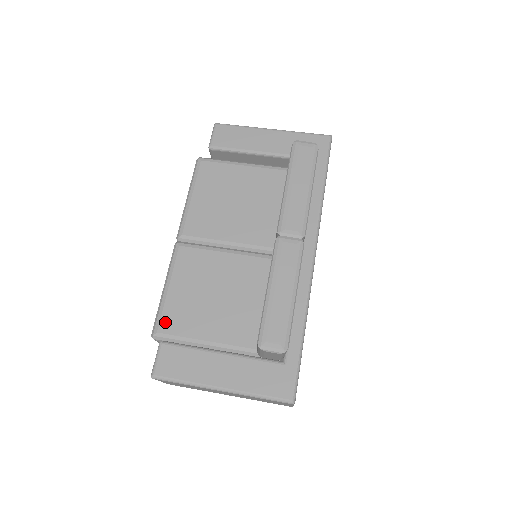
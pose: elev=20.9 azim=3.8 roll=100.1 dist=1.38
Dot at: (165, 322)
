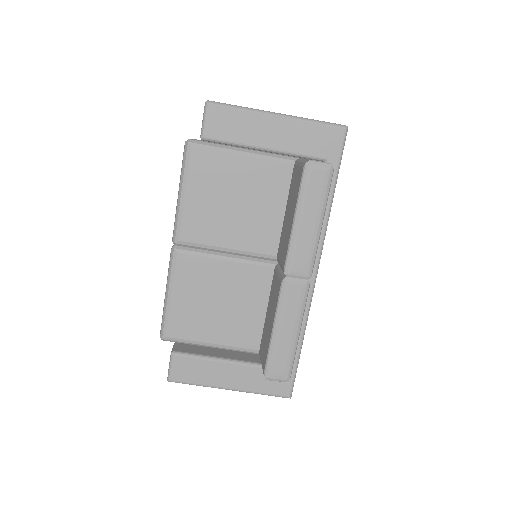
Dot at: (172, 328)
